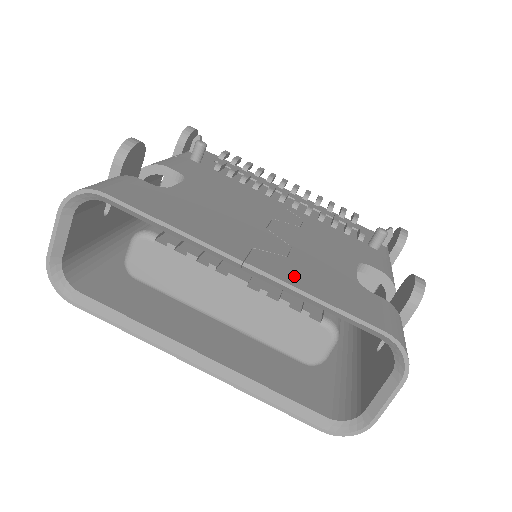
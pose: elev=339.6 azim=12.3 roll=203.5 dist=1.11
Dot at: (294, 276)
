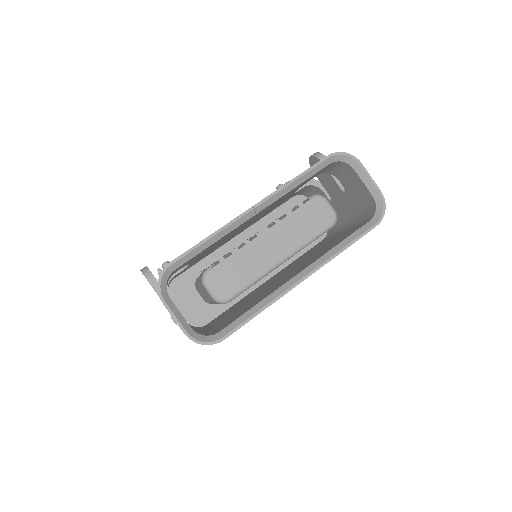
Dot at: occluded
